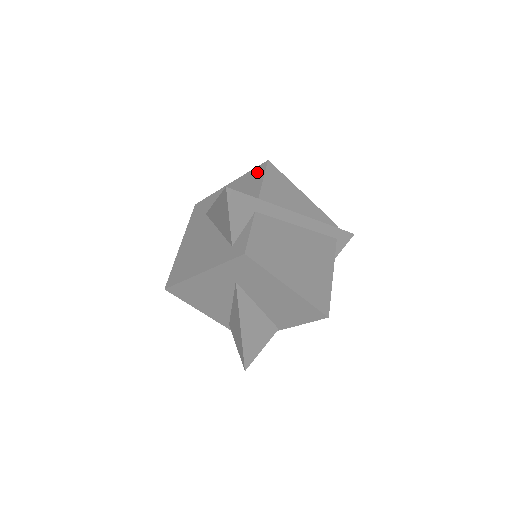
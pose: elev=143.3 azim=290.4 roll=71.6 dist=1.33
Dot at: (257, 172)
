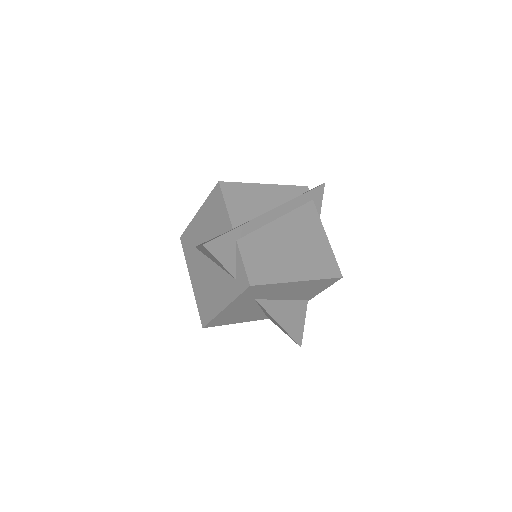
Dot at: (216, 196)
